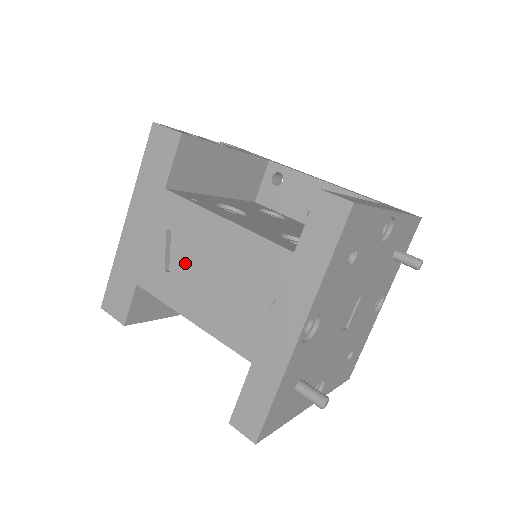
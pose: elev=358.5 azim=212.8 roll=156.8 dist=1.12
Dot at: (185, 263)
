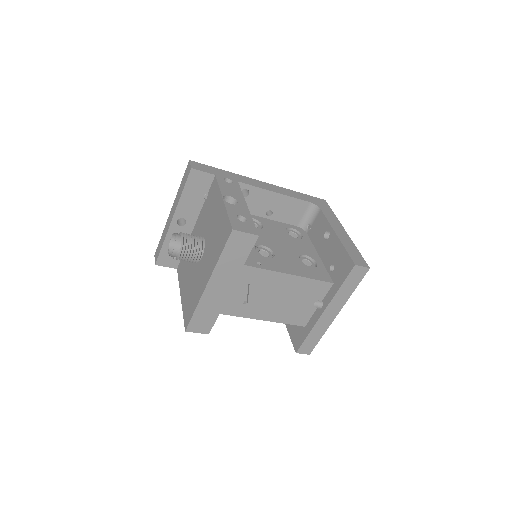
Dot at: (260, 297)
